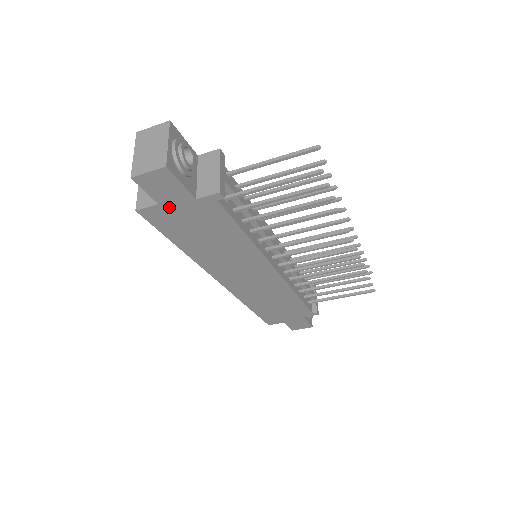
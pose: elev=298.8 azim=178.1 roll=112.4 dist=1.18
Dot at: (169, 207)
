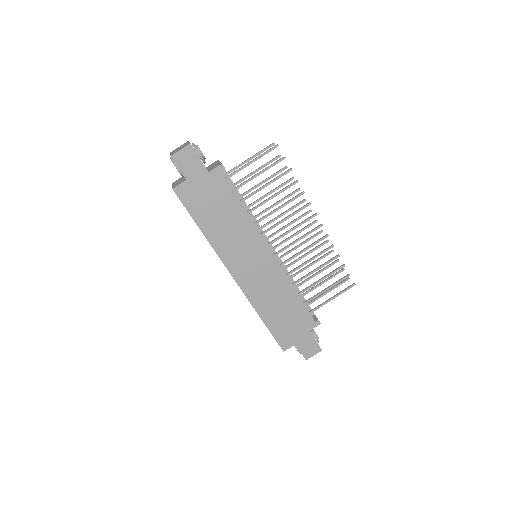
Dot at: (193, 183)
